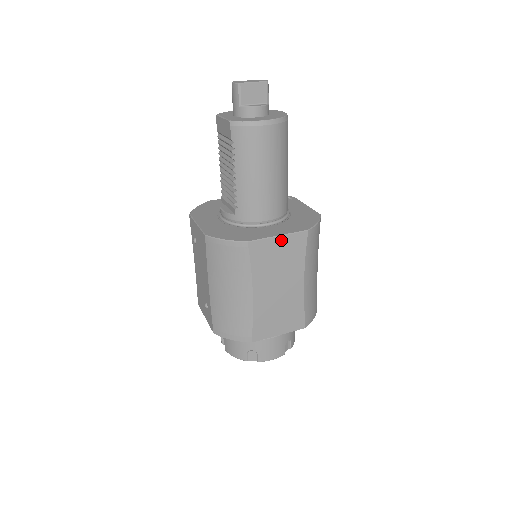
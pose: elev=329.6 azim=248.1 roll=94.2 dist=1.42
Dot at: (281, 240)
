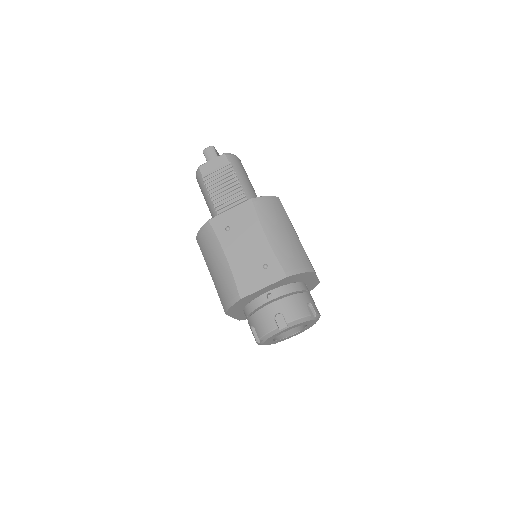
Dot at: occluded
